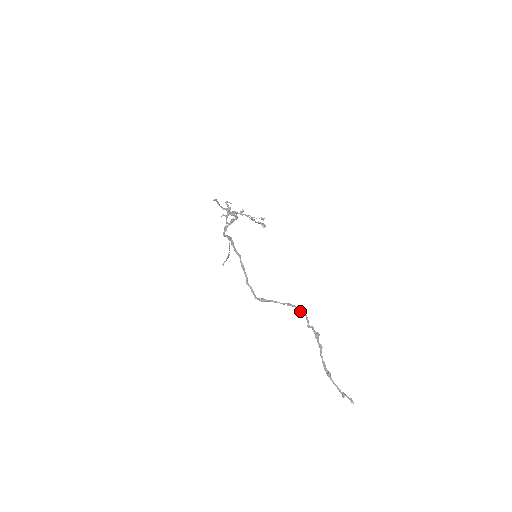
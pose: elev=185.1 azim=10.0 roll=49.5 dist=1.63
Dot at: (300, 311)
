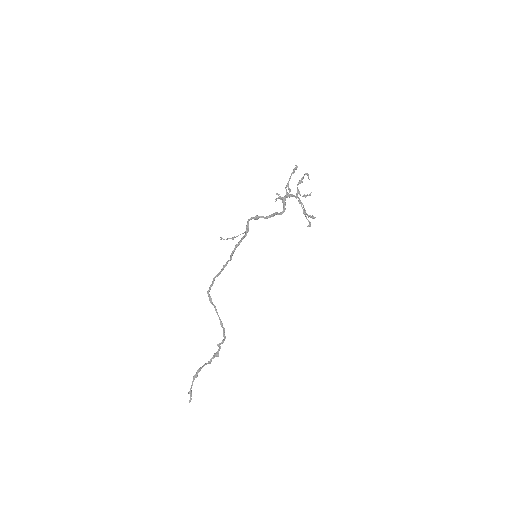
Dot at: (223, 335)
